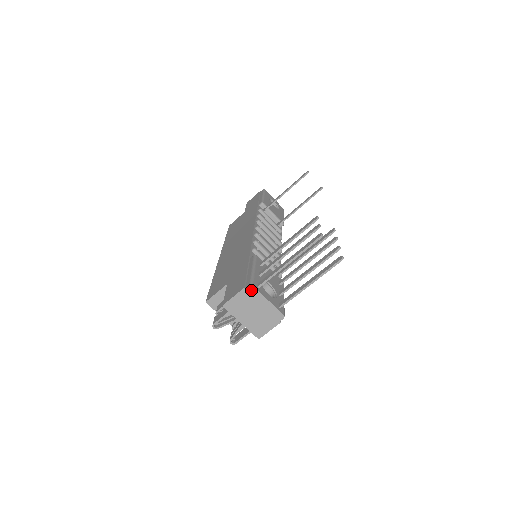
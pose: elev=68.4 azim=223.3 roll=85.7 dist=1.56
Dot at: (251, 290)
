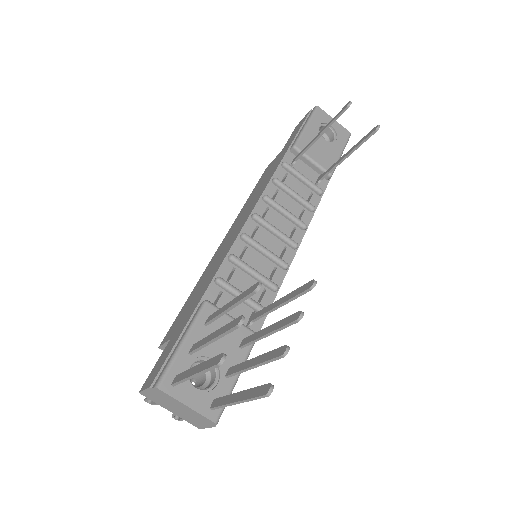
Dot at: (159, 391)
